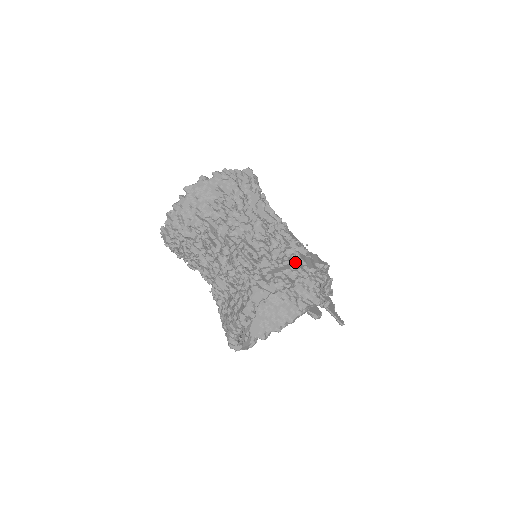
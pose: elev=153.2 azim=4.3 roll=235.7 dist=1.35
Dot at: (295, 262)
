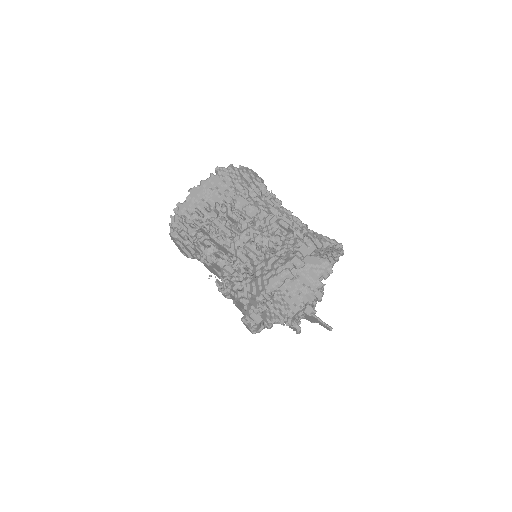
Dot at: occluded
